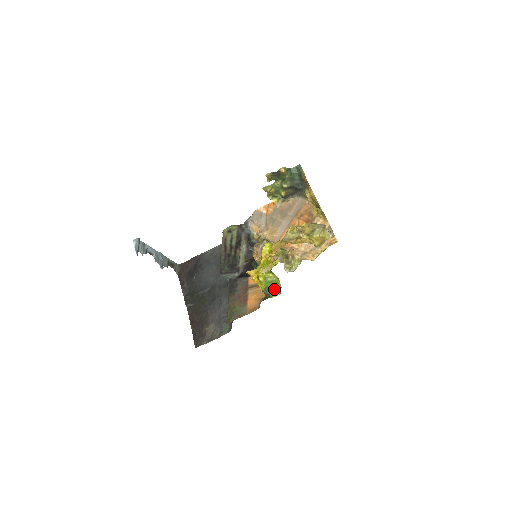
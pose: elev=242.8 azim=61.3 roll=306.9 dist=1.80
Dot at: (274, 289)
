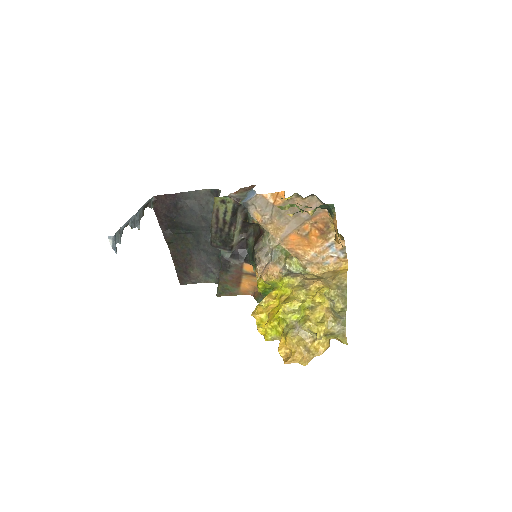
Dot at: occluded
